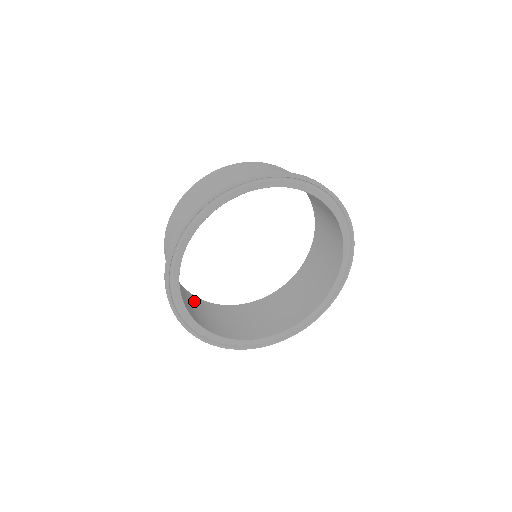
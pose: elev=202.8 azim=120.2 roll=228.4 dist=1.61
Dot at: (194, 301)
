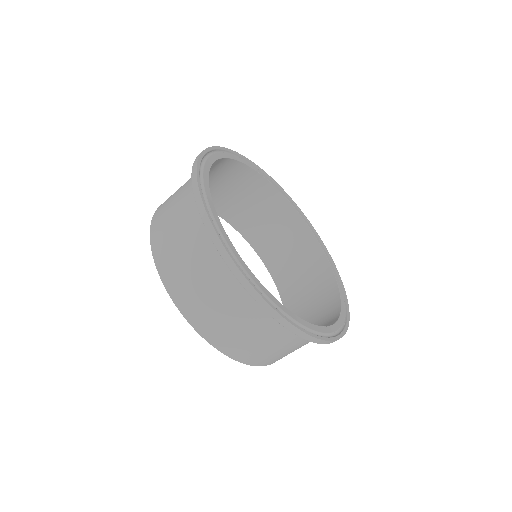
Dot at: (195, 298)
